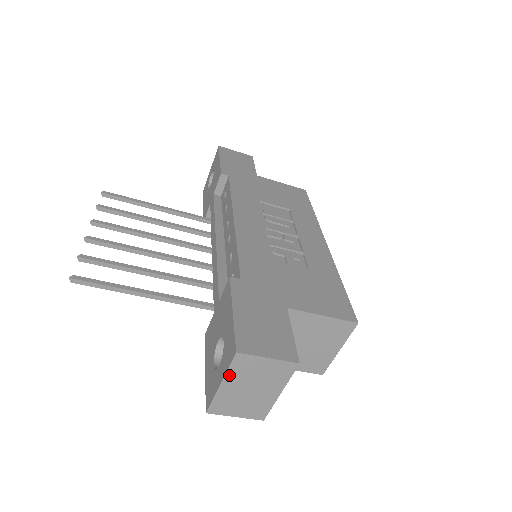
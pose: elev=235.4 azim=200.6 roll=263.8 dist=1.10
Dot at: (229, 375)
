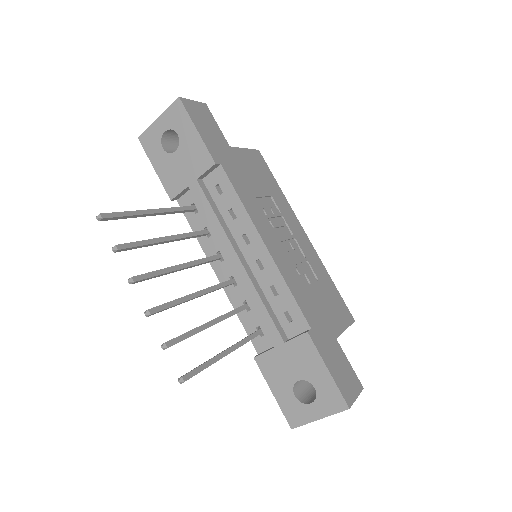
Dot at: (330, 415)
